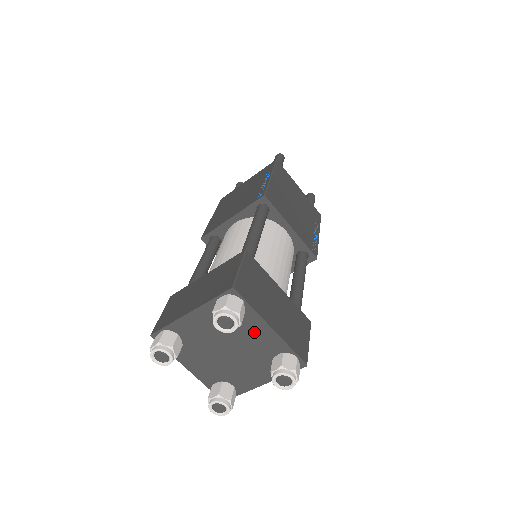
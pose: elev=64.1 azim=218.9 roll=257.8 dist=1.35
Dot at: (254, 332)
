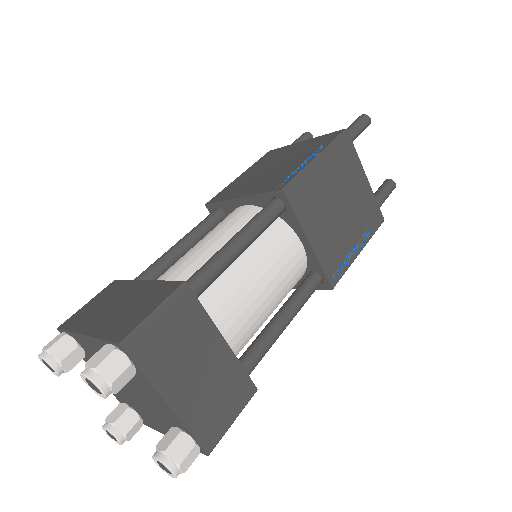
Dot at: (150, 394)
